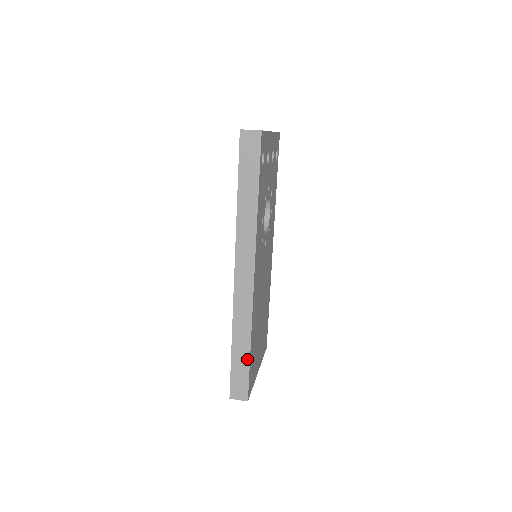
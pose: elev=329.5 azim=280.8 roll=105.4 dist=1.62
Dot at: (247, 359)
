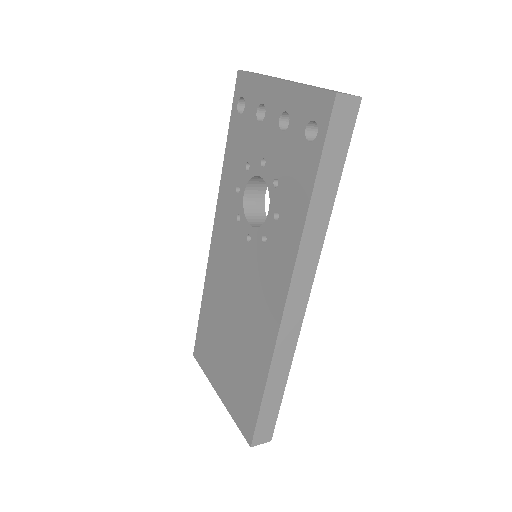
Dot at: (280, 396)
